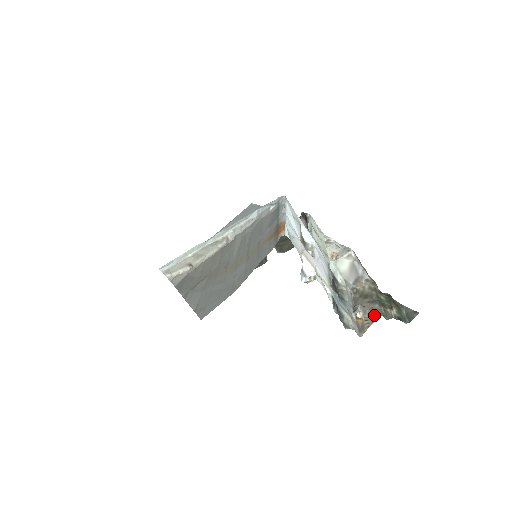
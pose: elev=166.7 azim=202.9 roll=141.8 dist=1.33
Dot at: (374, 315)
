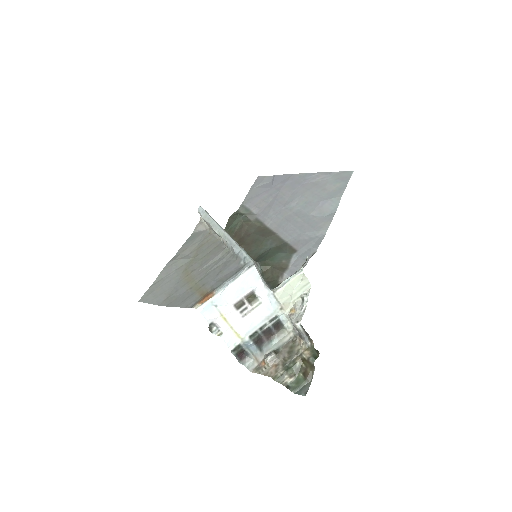
Dot at: (271, 371)
